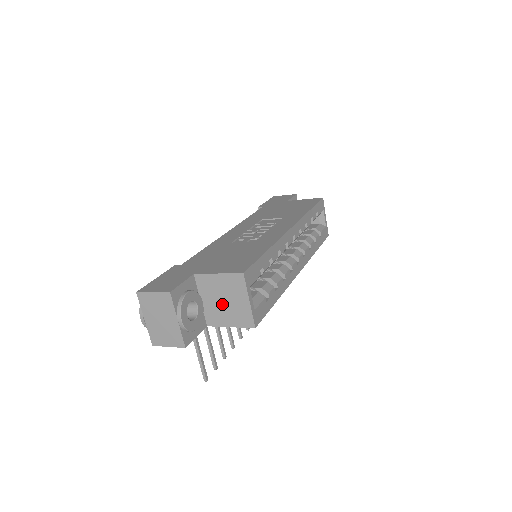
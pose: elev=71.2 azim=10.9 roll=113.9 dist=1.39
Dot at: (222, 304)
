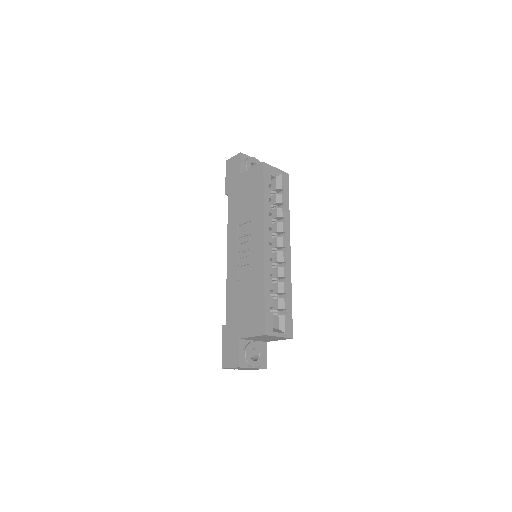
Dot at: (266, 339)
